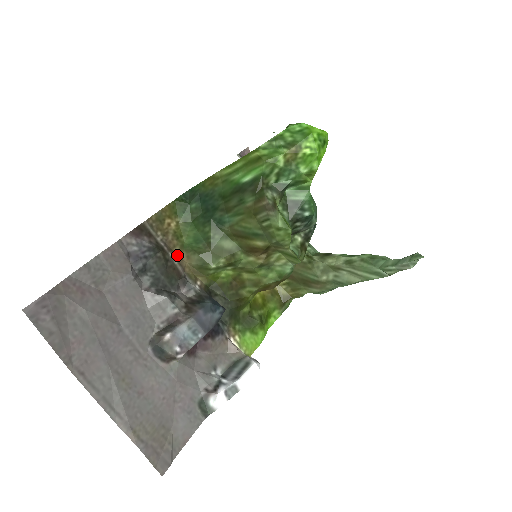
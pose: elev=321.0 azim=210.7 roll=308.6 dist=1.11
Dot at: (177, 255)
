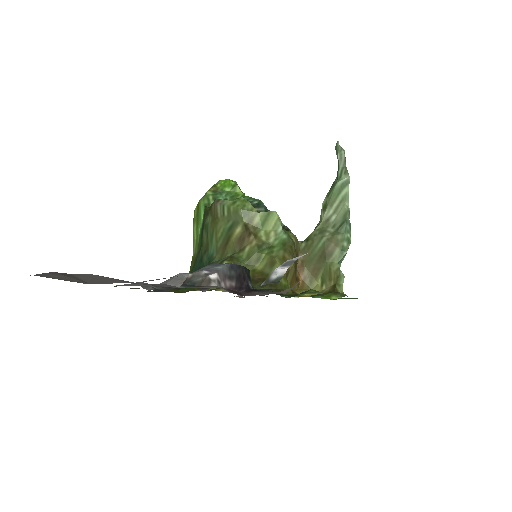
Dot at: occluded
